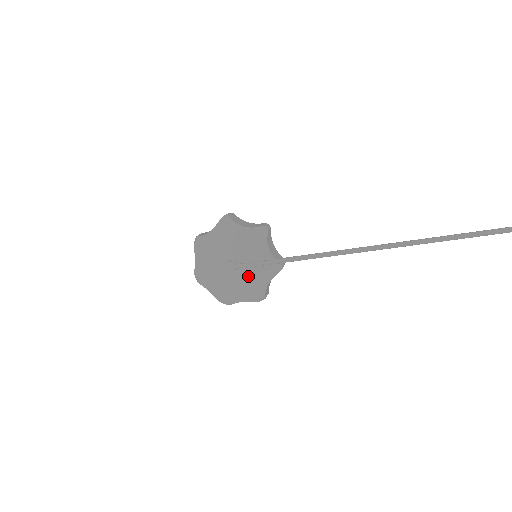
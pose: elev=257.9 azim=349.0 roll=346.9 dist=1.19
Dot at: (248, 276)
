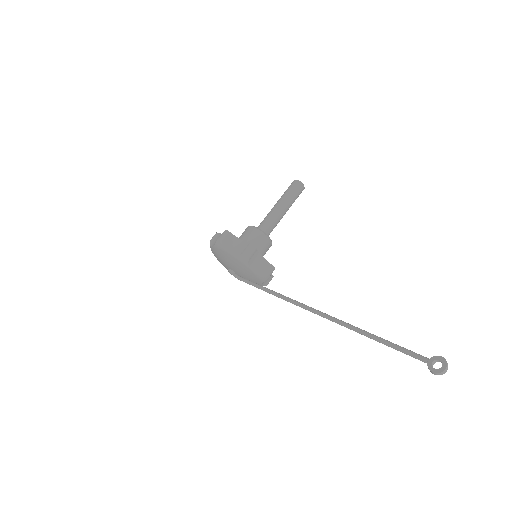
Dot at: occluded
